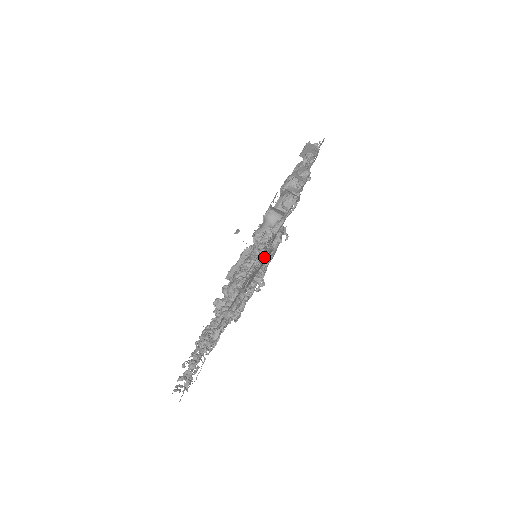
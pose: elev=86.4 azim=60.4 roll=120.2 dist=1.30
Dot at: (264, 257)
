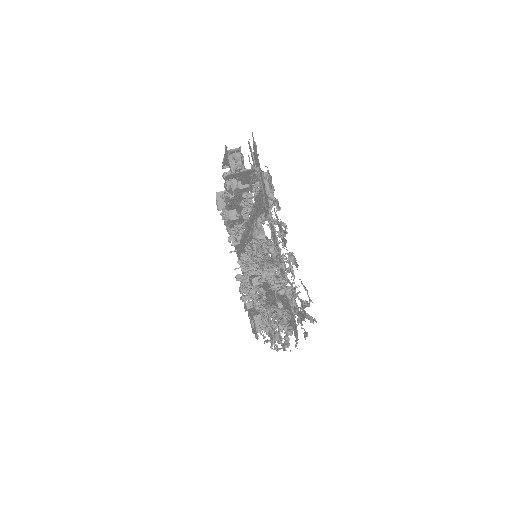
Dot at: occluded
